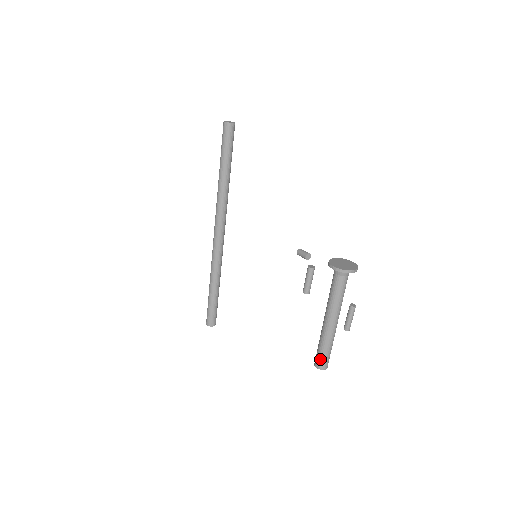
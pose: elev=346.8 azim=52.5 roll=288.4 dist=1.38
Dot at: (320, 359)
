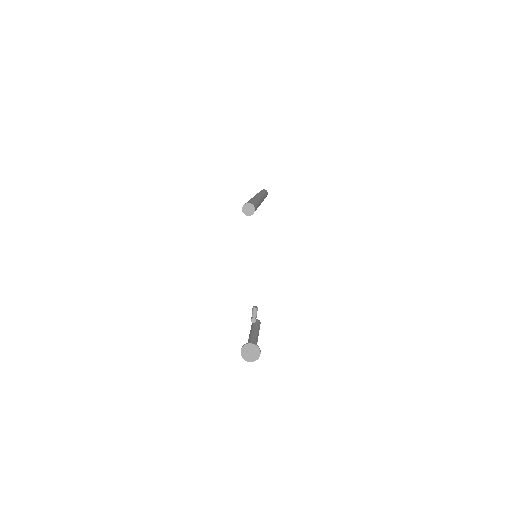
Dot at: occluded
